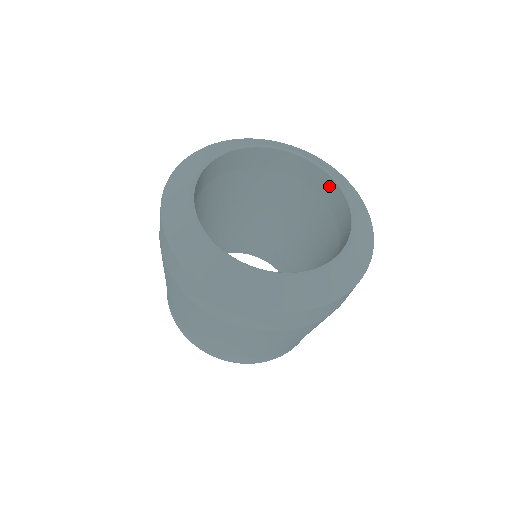
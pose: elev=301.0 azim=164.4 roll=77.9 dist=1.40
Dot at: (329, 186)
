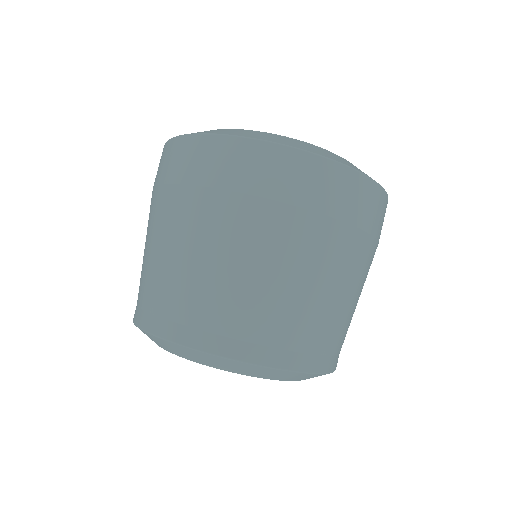
Dot at: occluded
